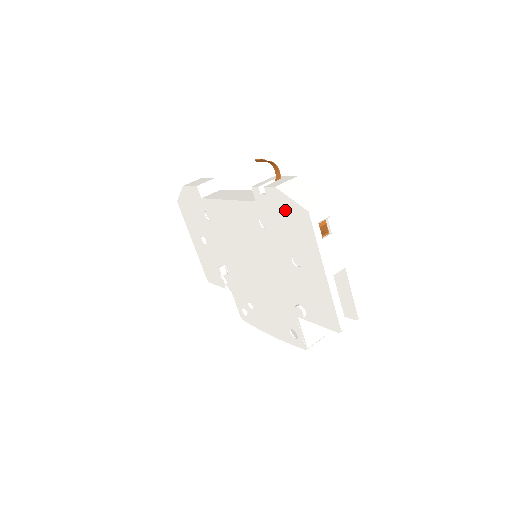
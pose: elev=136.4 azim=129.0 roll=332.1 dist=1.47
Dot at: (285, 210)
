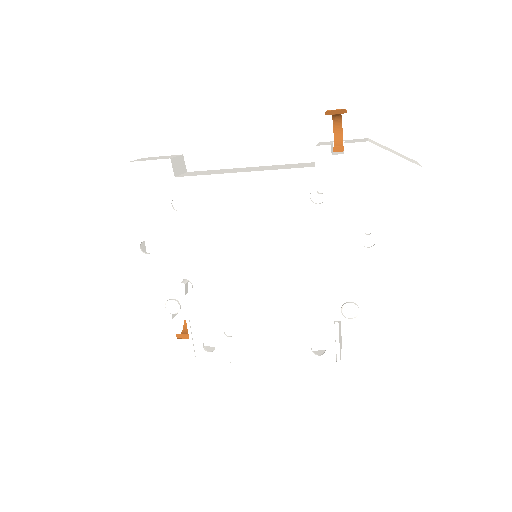
Dot at: (376, 171)
